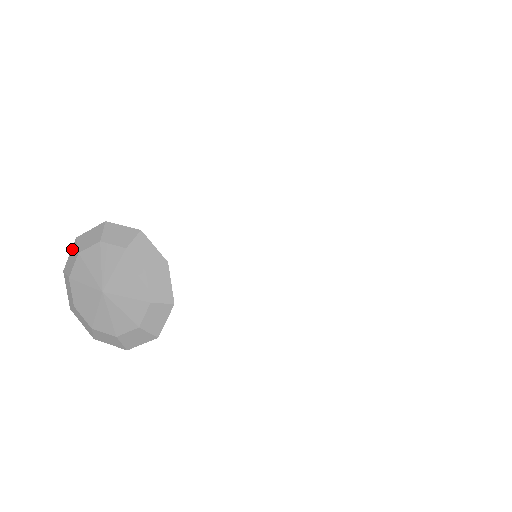
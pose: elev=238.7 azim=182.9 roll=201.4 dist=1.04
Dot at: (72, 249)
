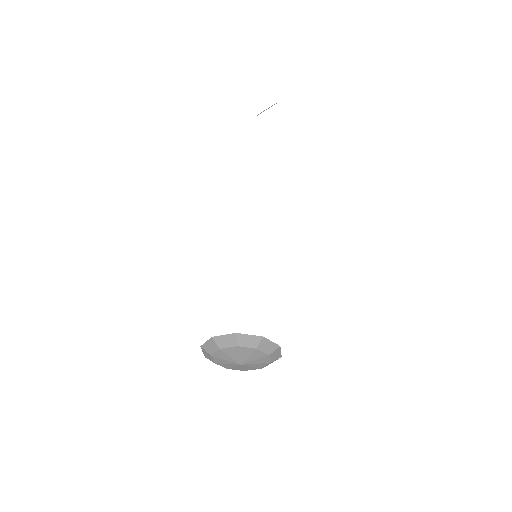
Dot at: occluded
